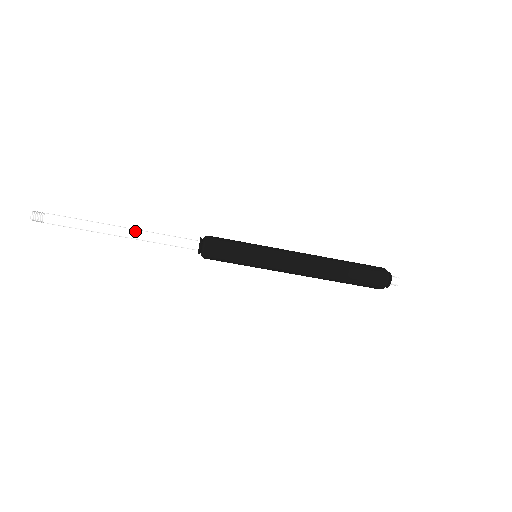
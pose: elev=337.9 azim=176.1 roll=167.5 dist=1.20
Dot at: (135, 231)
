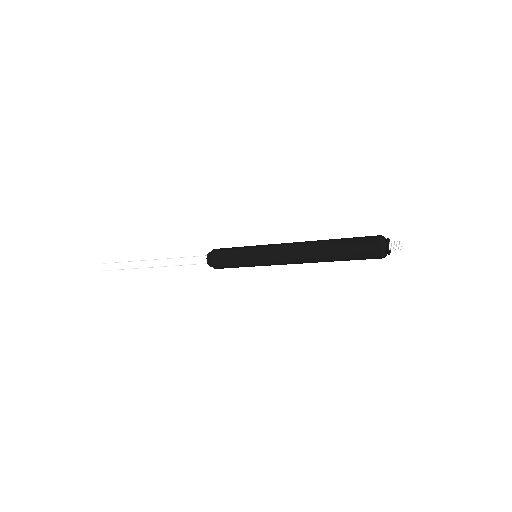
Dot at: (162, 264)
